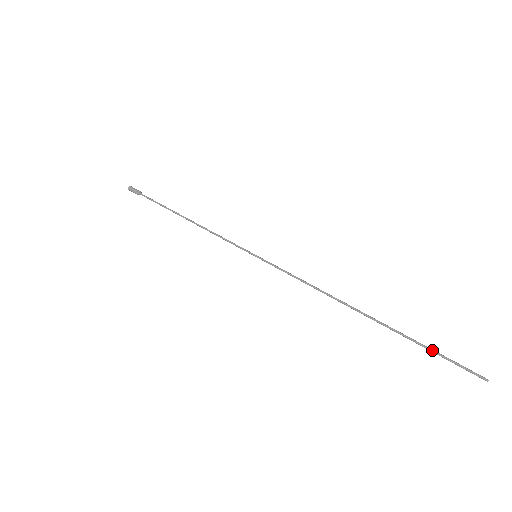
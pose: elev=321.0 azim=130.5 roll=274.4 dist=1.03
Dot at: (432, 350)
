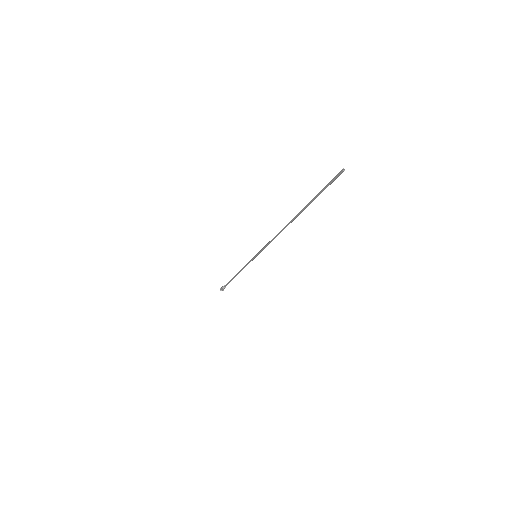
Dot at: (317, 194)
